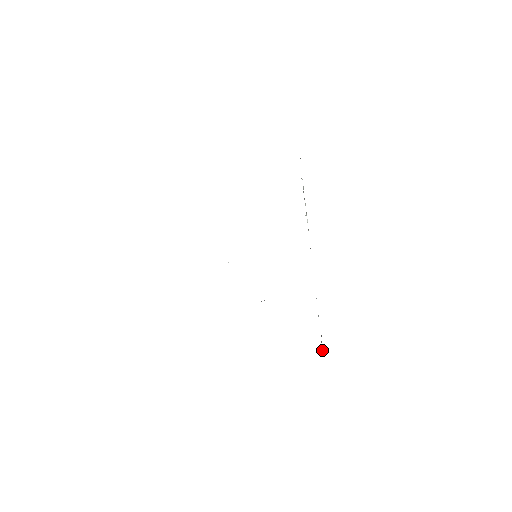
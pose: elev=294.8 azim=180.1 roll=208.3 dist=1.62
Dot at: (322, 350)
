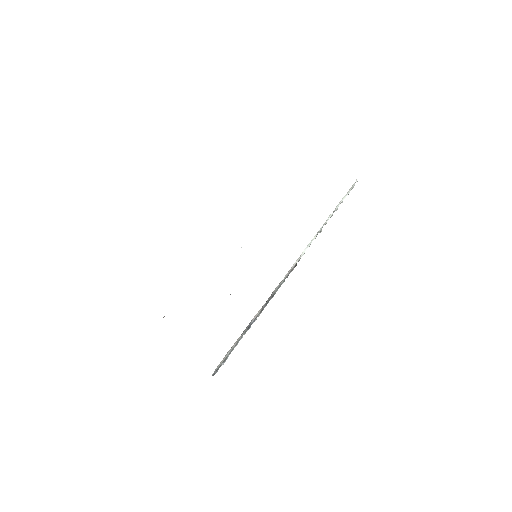
Dot at: (224, 360)
